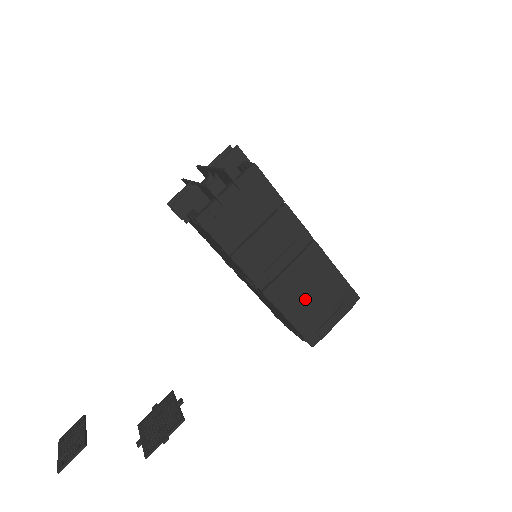
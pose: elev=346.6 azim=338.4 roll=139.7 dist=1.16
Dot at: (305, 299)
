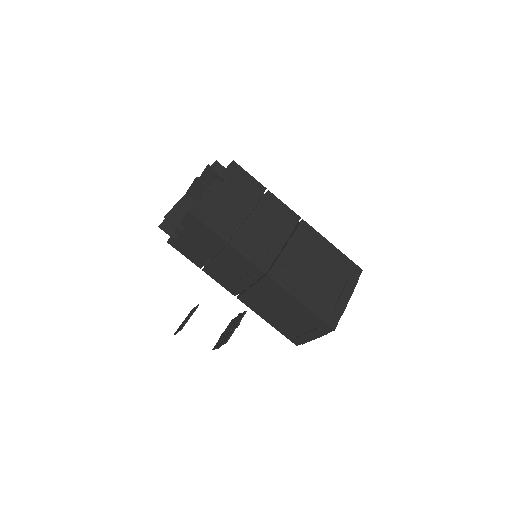
Dot at: (276, 313)
